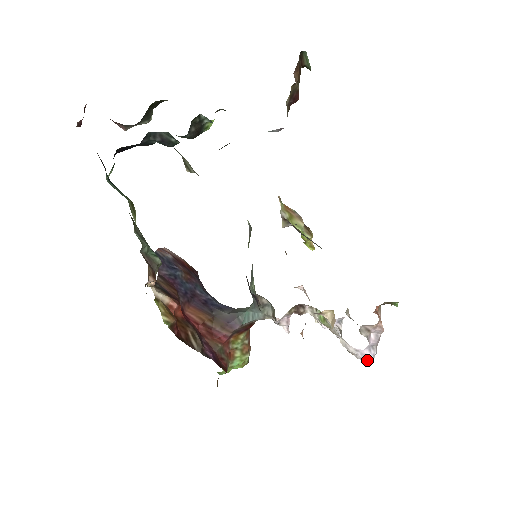
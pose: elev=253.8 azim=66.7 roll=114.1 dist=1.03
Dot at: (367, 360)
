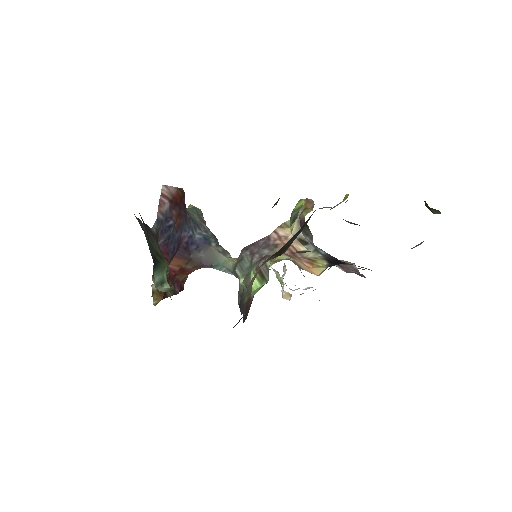
Dot at: occluded
